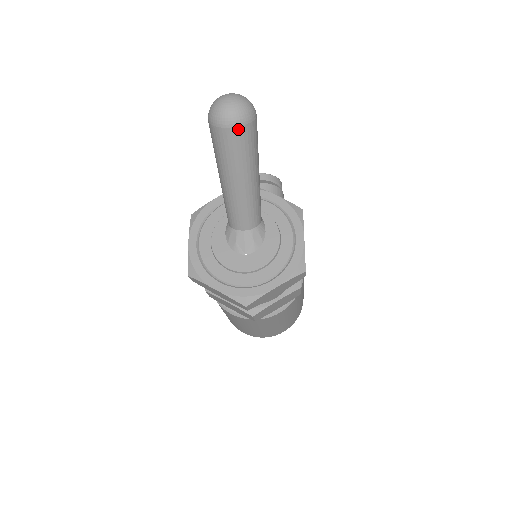
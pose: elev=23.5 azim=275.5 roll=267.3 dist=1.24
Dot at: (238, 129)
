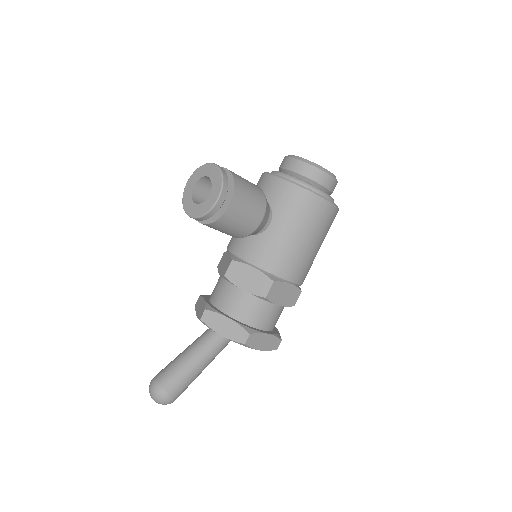
Dot at: occluded
